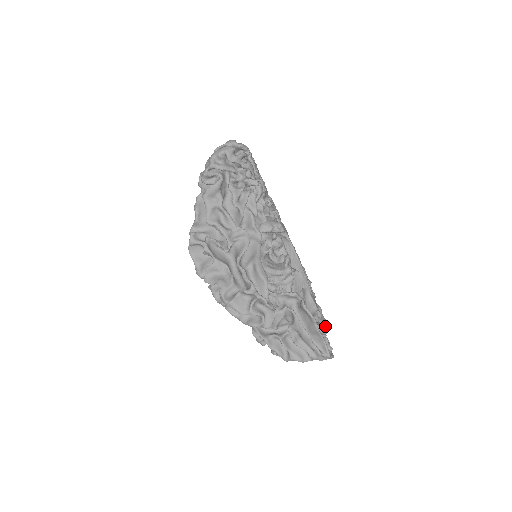
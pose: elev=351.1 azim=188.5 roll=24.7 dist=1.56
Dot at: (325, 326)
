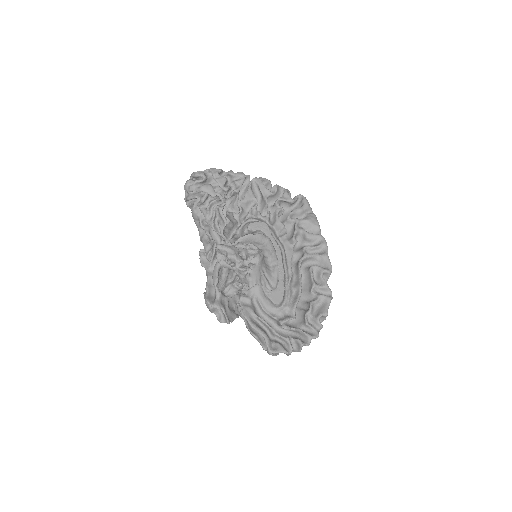
Dot at: (316, 319)
